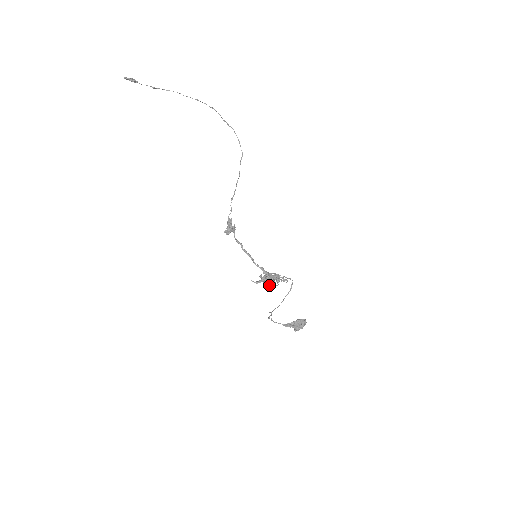
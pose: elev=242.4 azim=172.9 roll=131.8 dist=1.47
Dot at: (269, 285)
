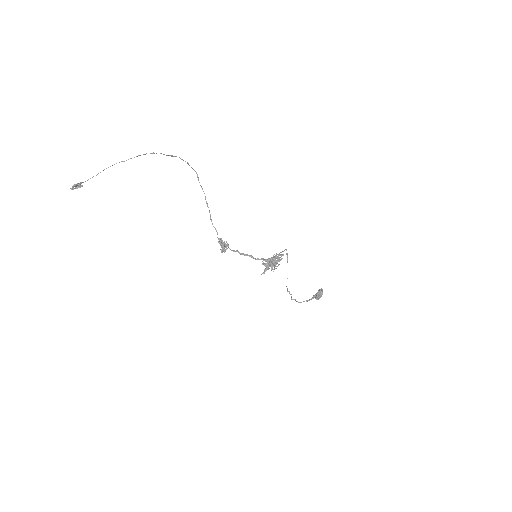
Dot at: occluded
